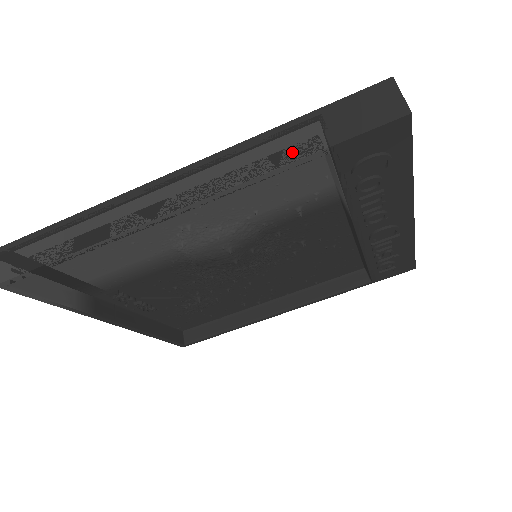
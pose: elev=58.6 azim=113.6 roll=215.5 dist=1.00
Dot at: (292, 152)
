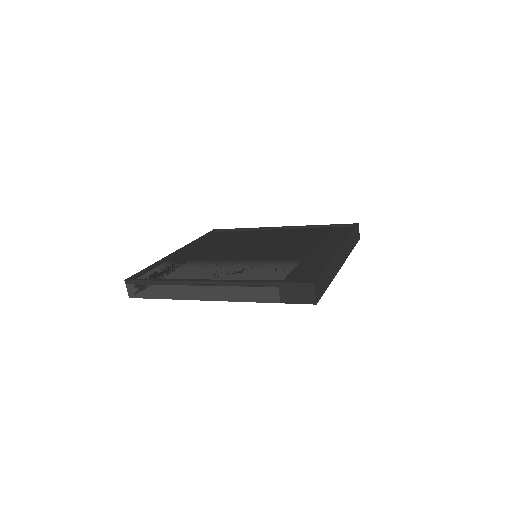
Dot at: (264, 298)
